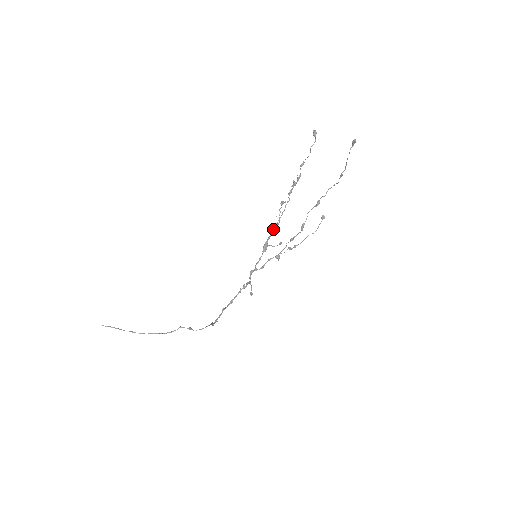
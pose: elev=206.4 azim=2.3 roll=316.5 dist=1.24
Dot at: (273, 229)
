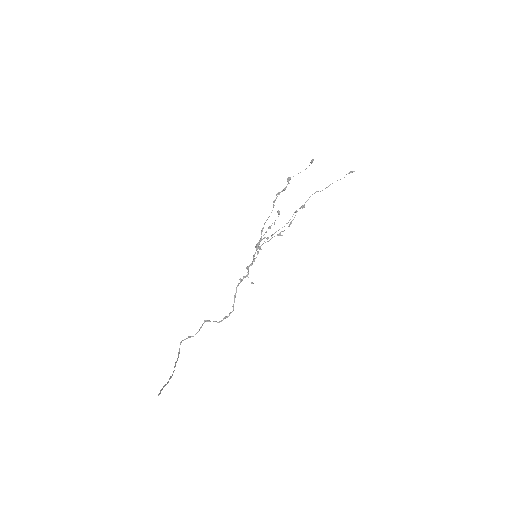
Dot at: occluded
